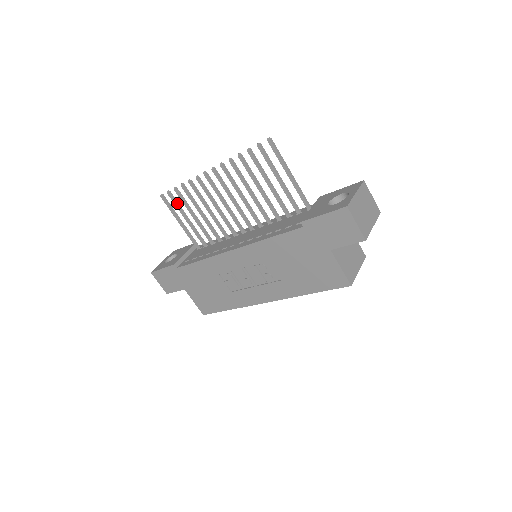
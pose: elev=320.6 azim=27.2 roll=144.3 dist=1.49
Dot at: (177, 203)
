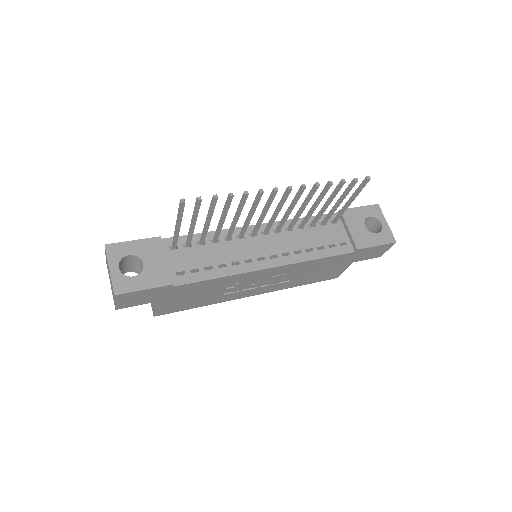
Dot at: (198, 209)
